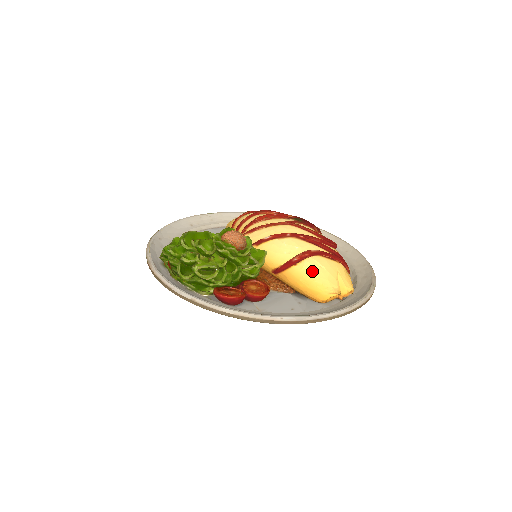
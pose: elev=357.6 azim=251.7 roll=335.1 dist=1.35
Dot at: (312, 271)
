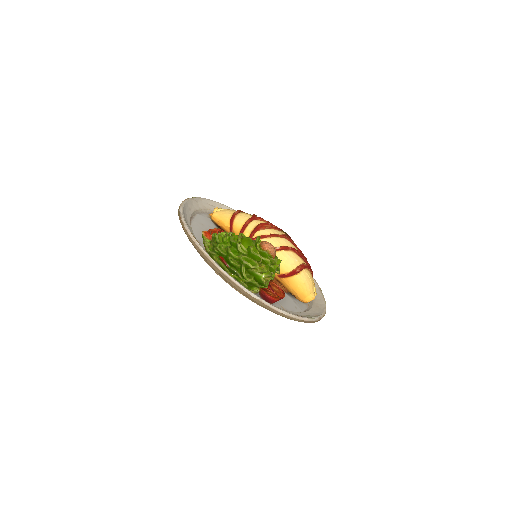
Dot at: (306, 281)
